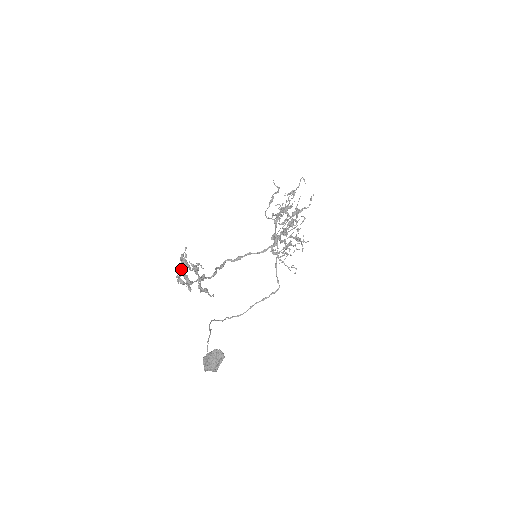
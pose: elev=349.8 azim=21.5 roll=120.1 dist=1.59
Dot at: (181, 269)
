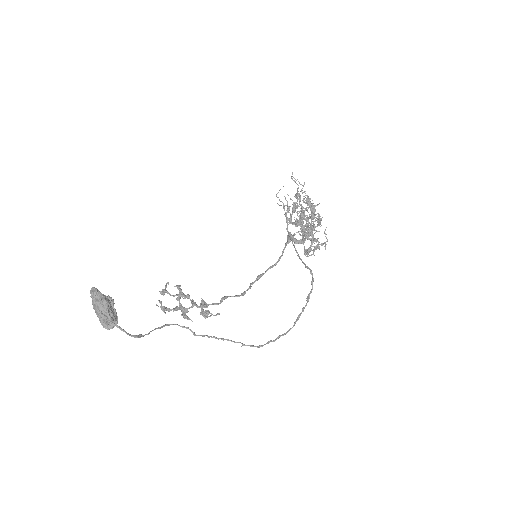
Dot at: occluded
